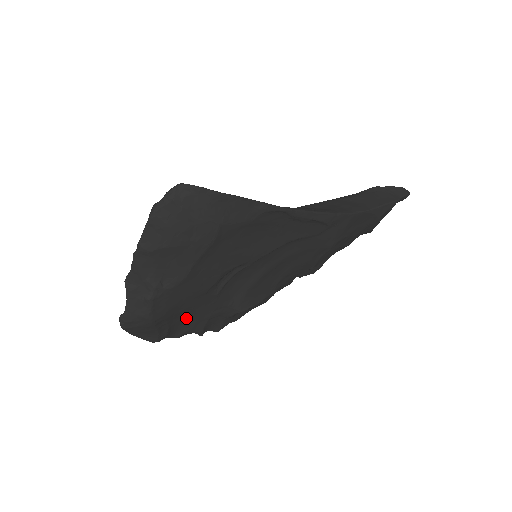
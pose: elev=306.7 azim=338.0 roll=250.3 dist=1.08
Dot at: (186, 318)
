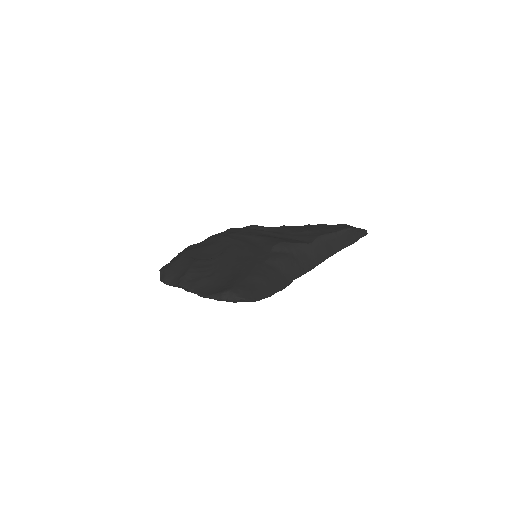
Dot at: occluded
